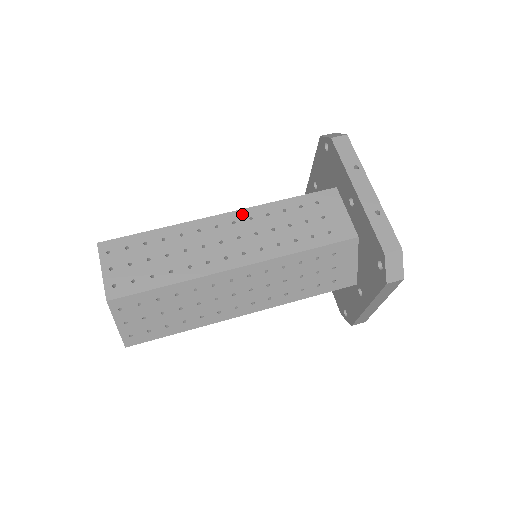
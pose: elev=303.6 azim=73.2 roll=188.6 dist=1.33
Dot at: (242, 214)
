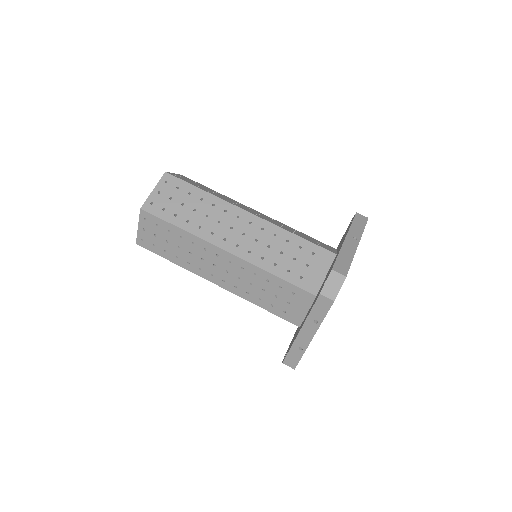
Dot at: (239, 261)
